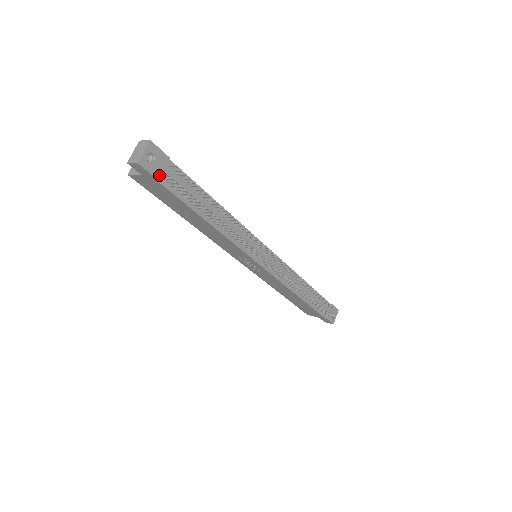
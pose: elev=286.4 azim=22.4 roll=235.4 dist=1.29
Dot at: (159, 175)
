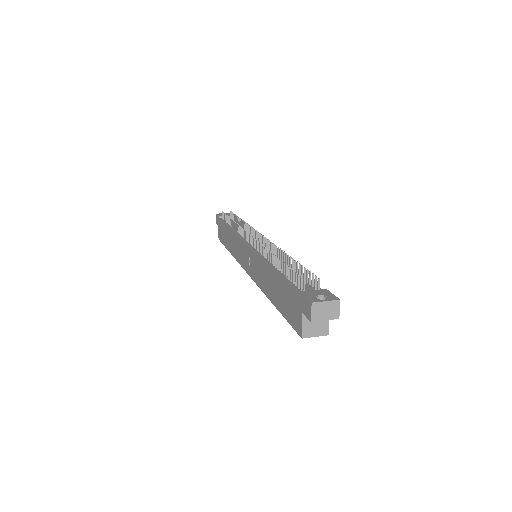
Dot at: (221, 216)
